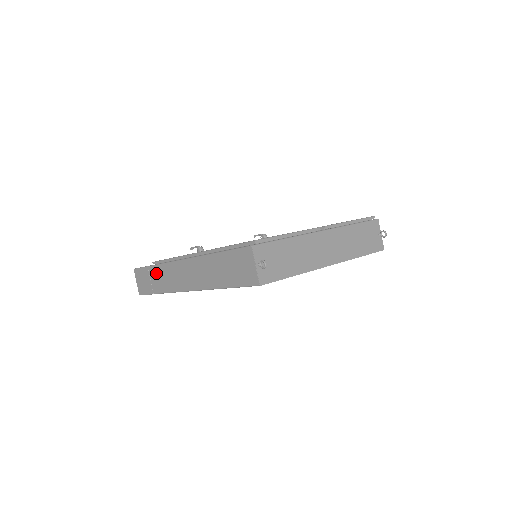
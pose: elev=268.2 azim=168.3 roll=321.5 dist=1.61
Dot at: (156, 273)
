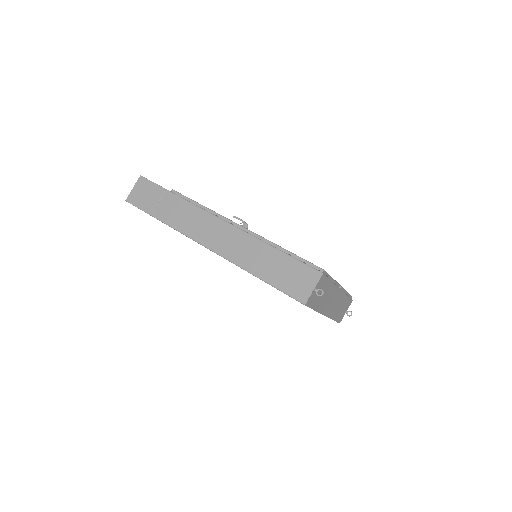
Dot at: (174, 203)
